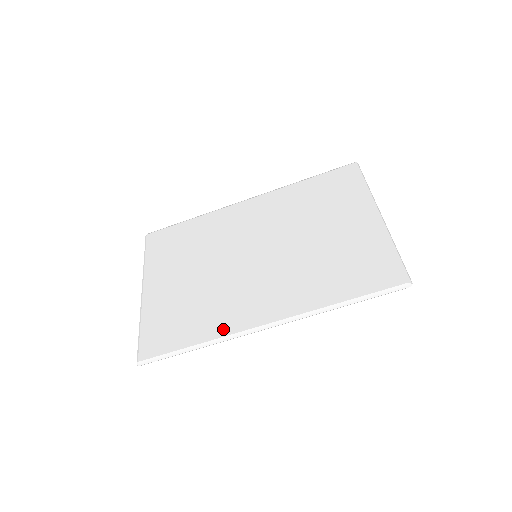
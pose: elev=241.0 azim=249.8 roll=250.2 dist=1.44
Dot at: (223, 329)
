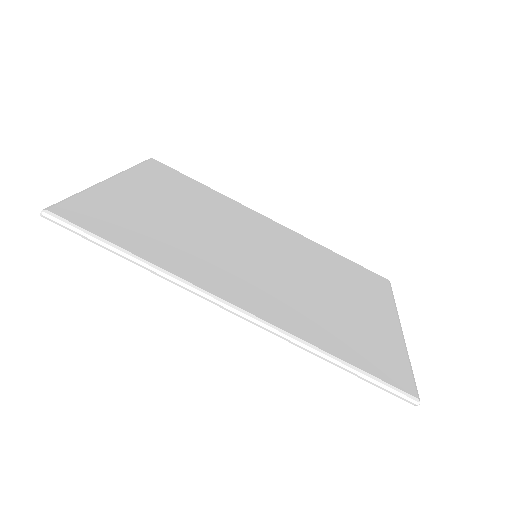
Dot at: (180, 269)
